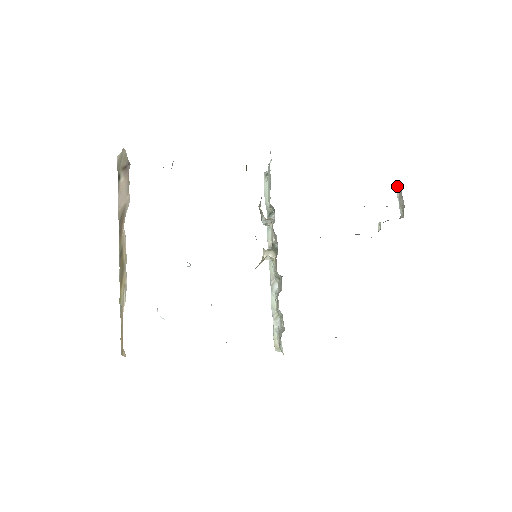
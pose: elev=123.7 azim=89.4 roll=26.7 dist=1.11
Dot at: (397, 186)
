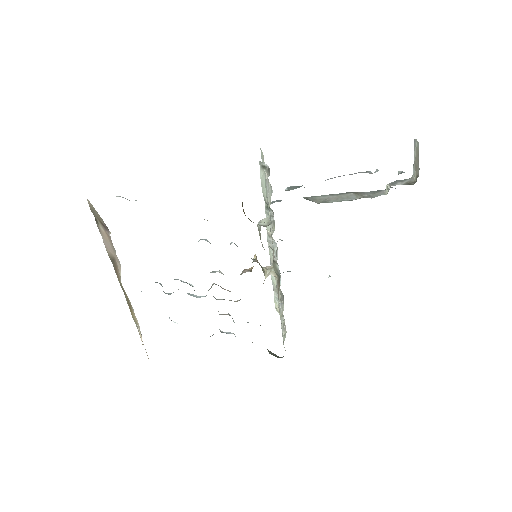
Dot at: (416, 146)
